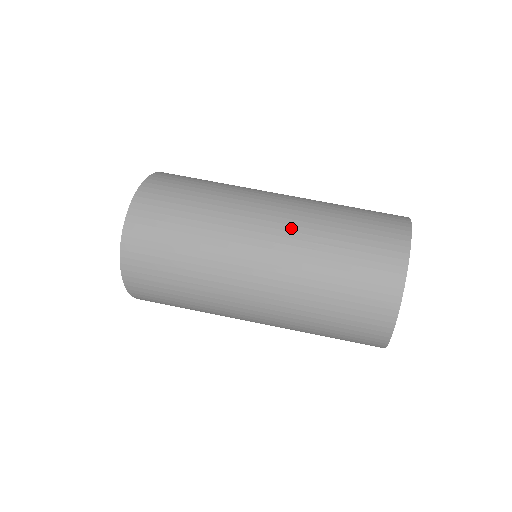
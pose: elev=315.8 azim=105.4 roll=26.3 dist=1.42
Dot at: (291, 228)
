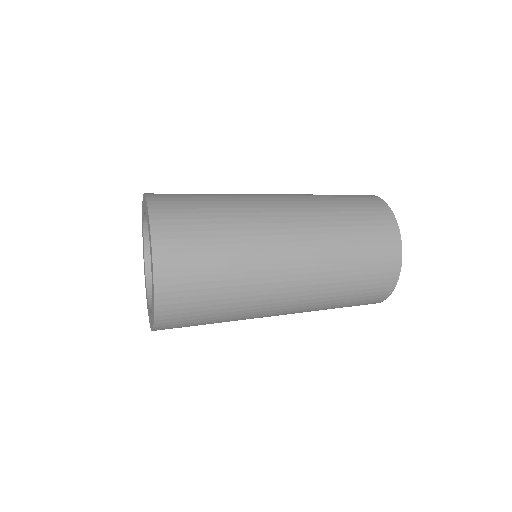
Dot at: occluded
